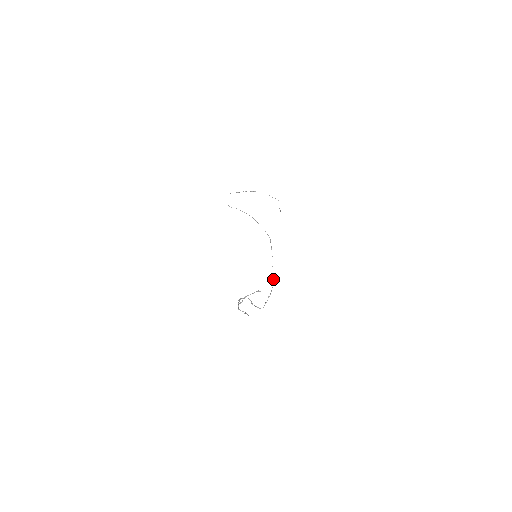
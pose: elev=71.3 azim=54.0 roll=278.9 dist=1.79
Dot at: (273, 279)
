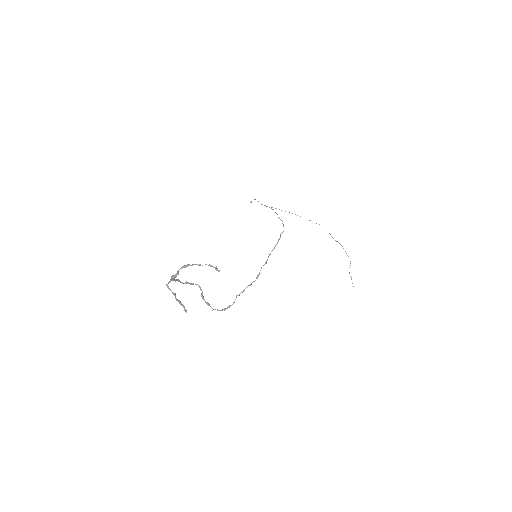
Dot at: (259, 273)
